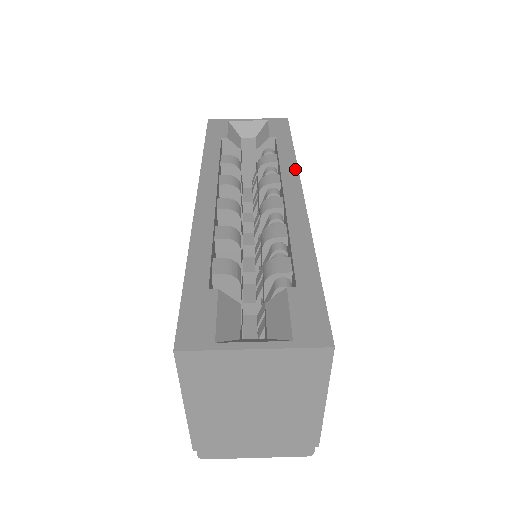
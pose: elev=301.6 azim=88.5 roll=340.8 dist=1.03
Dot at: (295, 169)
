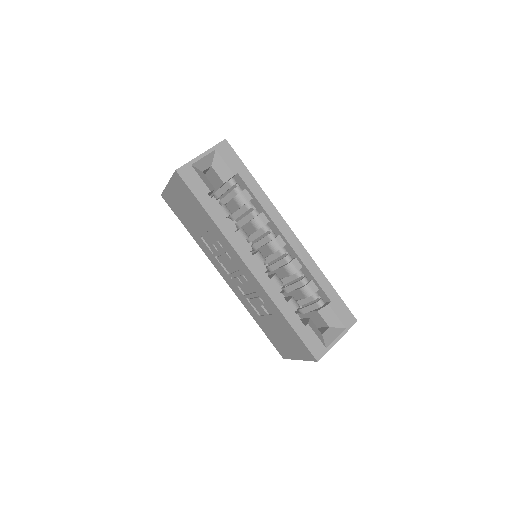
Dot at: (274, 209)
